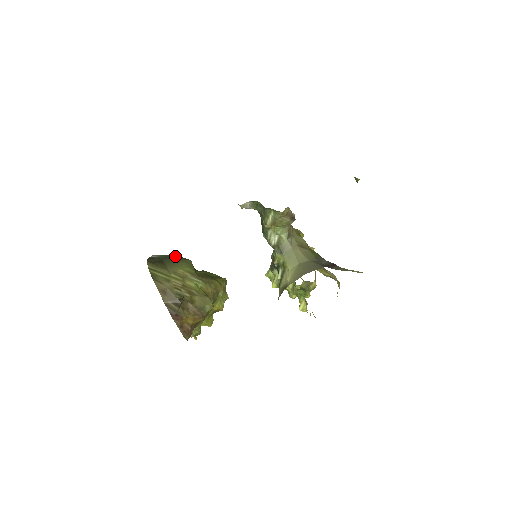
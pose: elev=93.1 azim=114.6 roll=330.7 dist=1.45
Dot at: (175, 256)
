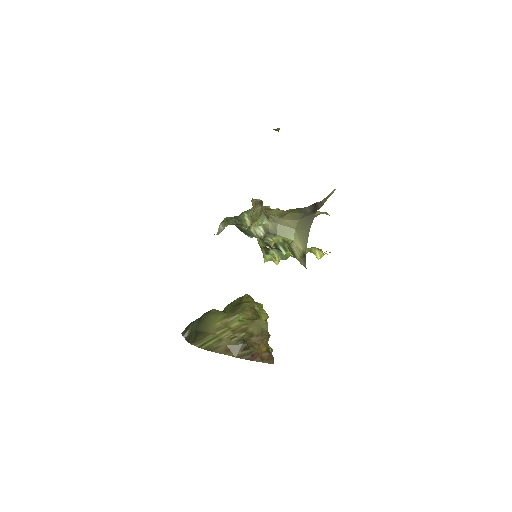
Dot at: (199, 318)
